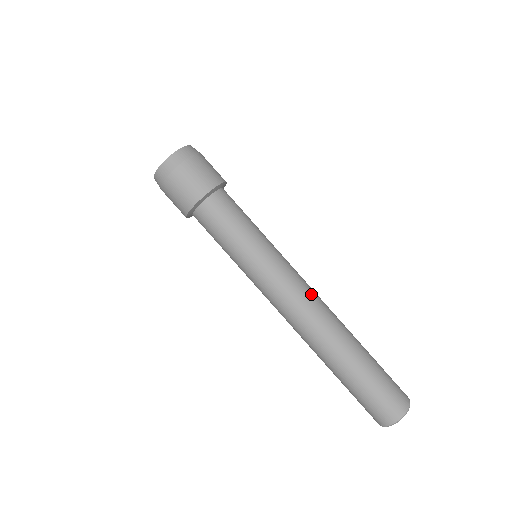
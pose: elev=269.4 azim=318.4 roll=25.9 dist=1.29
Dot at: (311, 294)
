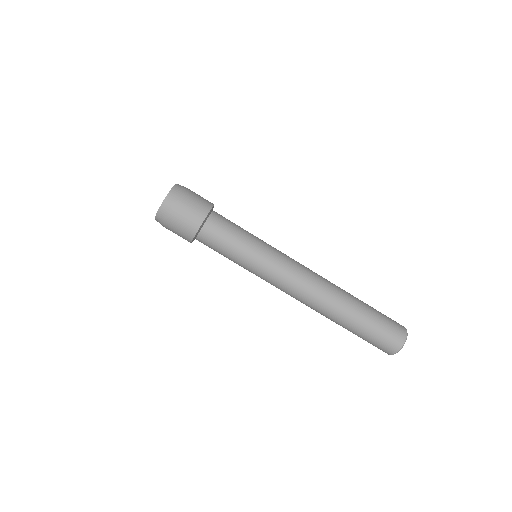
Dot at: (305, 281)
